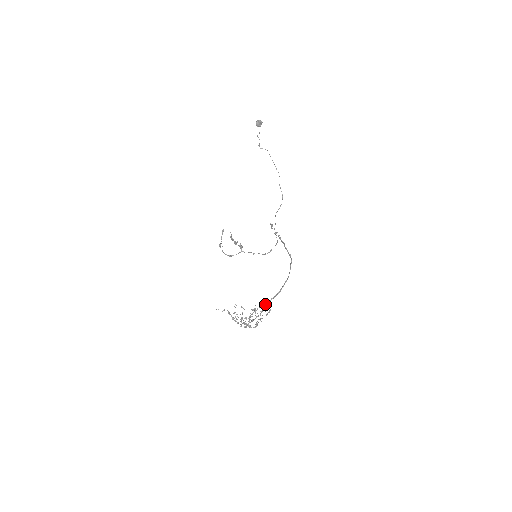
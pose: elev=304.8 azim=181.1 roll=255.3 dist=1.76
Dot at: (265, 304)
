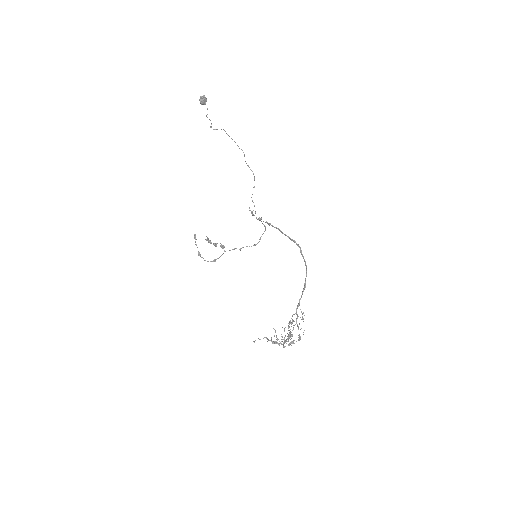
Dot at: (296, 309)
